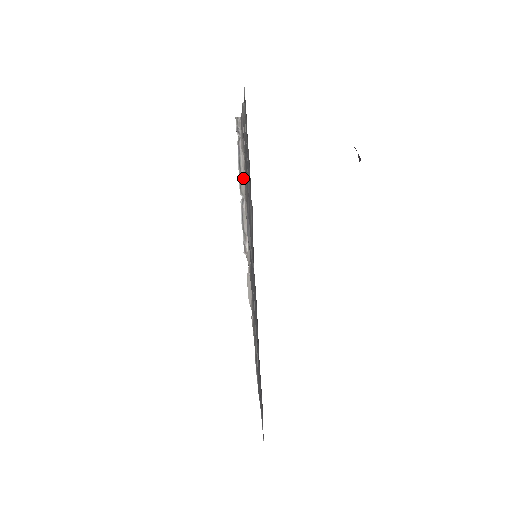
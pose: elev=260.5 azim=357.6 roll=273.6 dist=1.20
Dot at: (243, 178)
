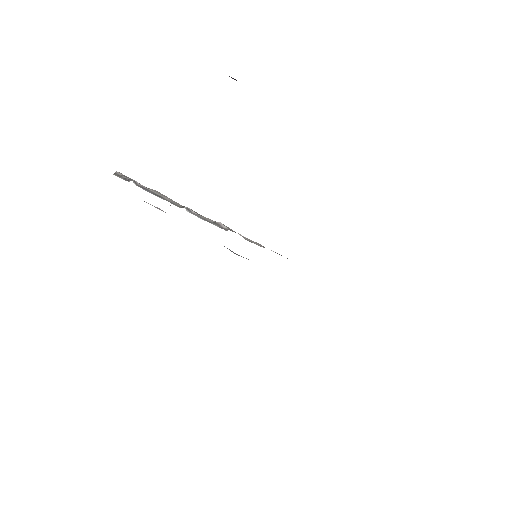
Dot at: (172, 201)
